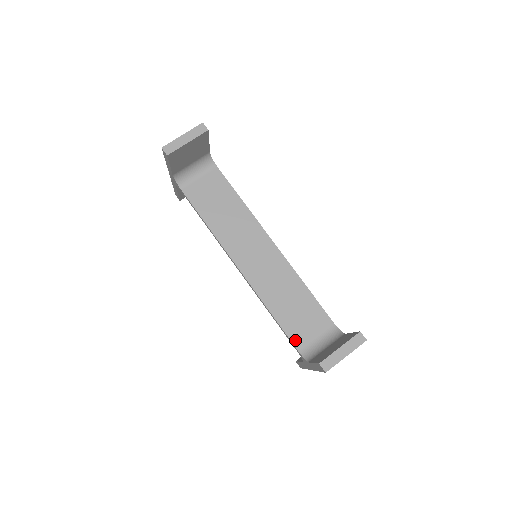
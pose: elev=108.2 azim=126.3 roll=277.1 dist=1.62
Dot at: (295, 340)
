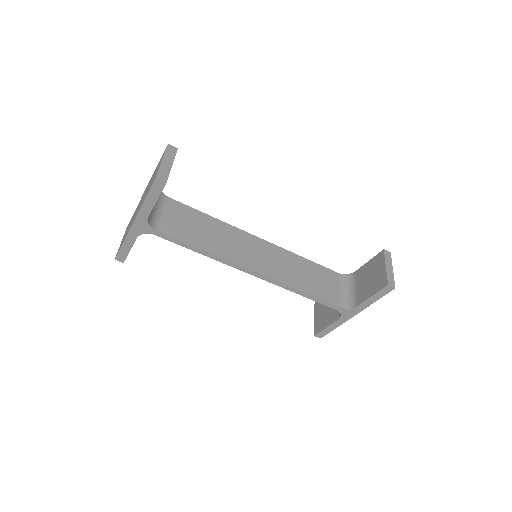
Dot at: (331, 301)
